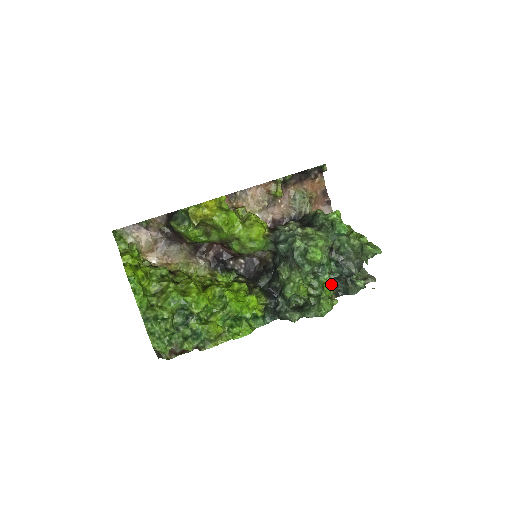
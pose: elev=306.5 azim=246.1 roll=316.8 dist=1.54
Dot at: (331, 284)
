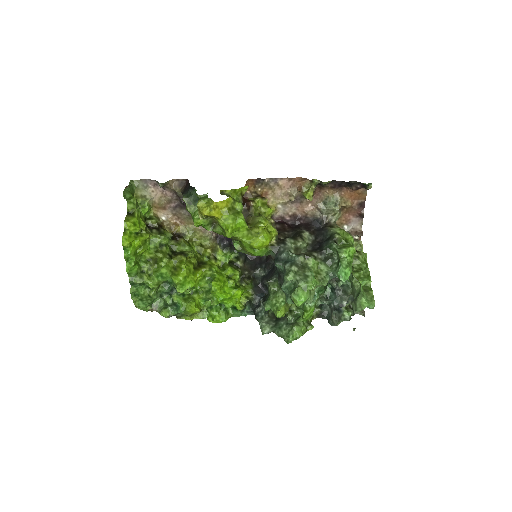
Dot at: (317, 306)
